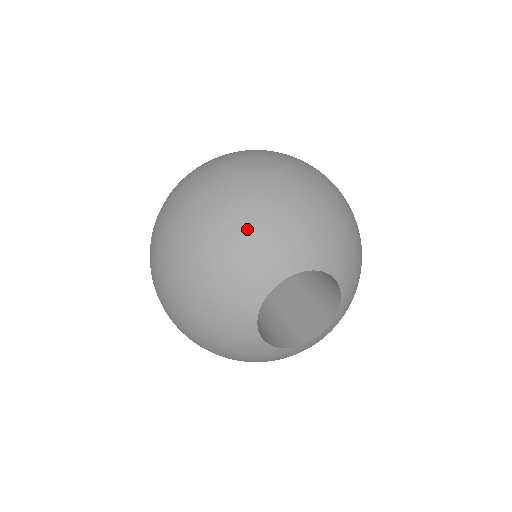
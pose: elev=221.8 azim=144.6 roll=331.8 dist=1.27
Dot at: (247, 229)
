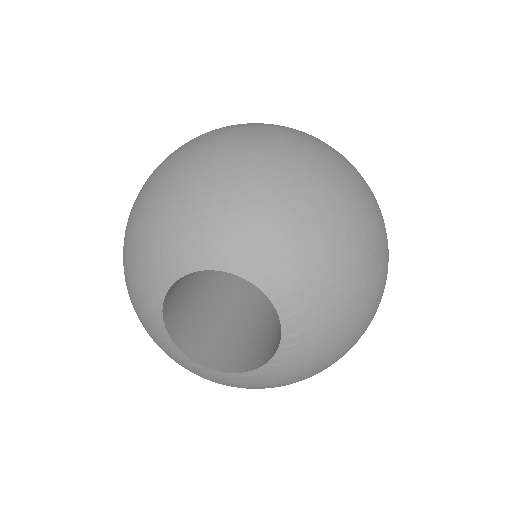
Dot at: (215, 190)
